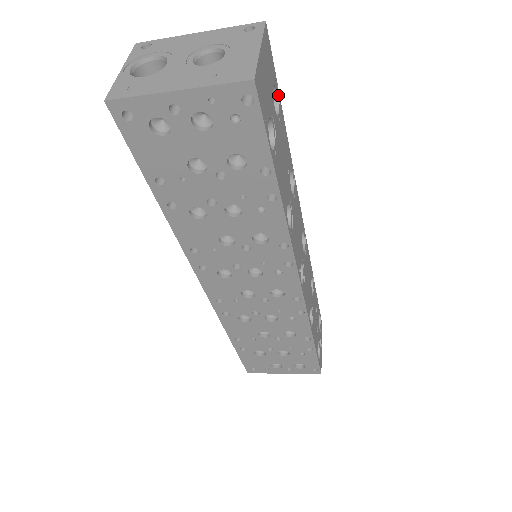
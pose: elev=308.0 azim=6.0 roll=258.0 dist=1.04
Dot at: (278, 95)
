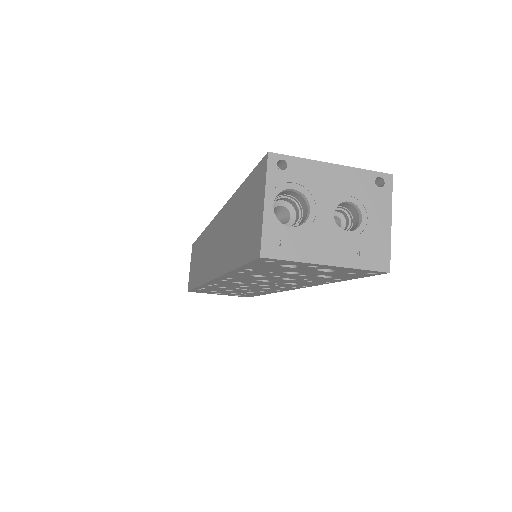
Dot at: occluded
